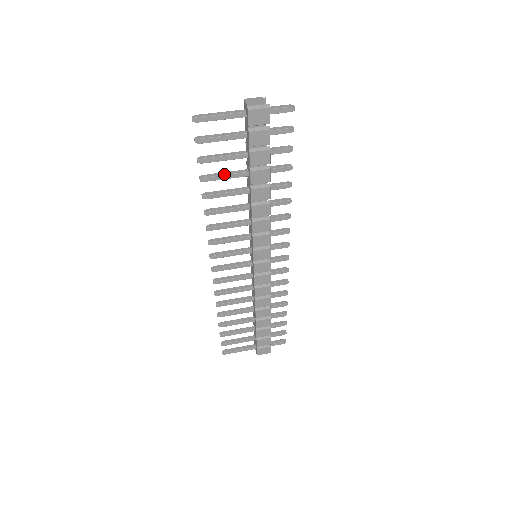
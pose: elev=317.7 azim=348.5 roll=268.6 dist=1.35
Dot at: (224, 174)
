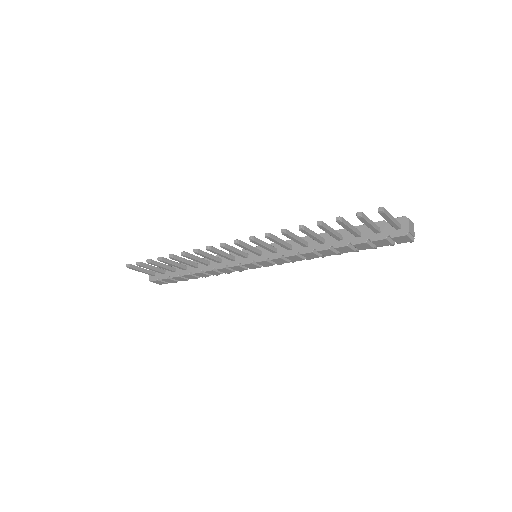
Dot at: (332, 231)
